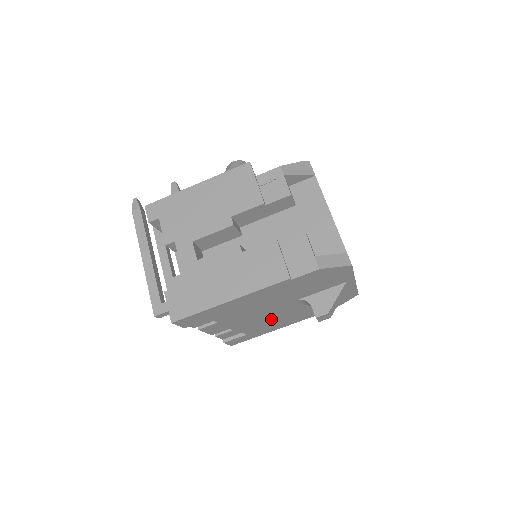
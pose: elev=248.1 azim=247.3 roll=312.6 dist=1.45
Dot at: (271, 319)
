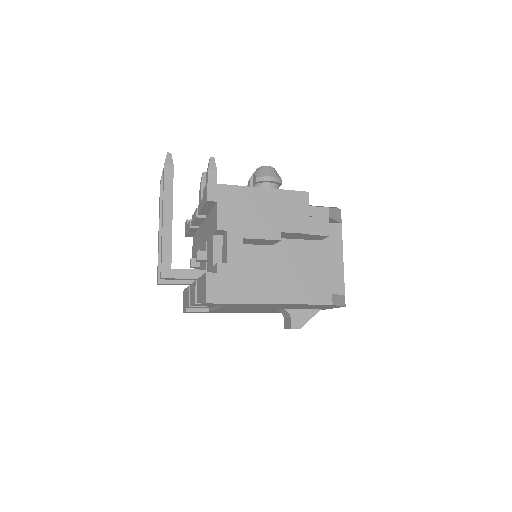
Dot at: (243, 310)
